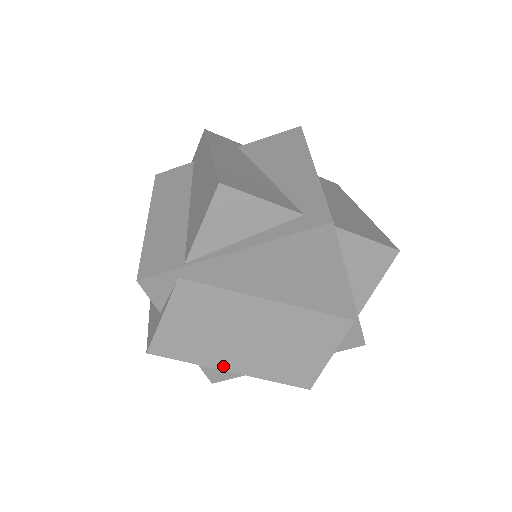
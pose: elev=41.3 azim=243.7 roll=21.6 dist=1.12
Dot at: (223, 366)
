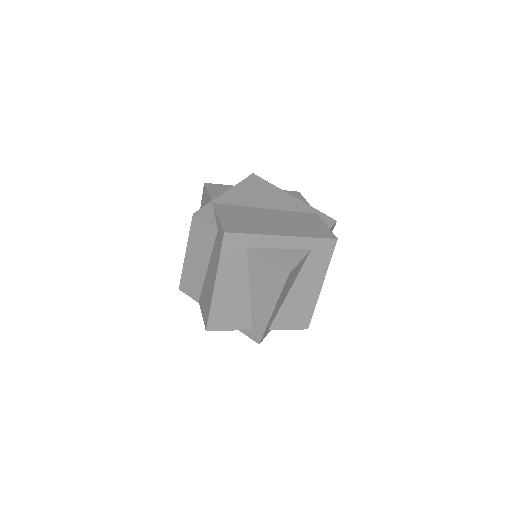
Dot at: occluded
